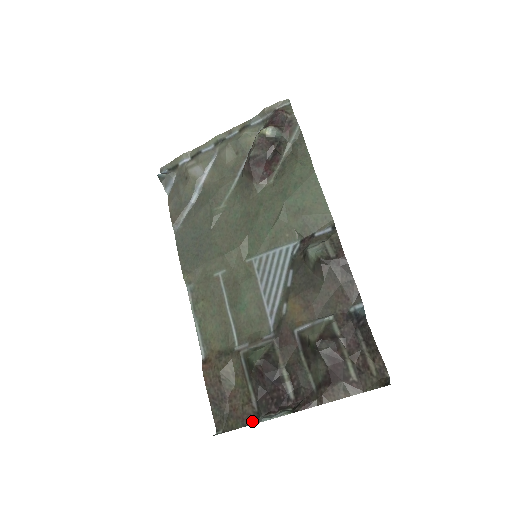
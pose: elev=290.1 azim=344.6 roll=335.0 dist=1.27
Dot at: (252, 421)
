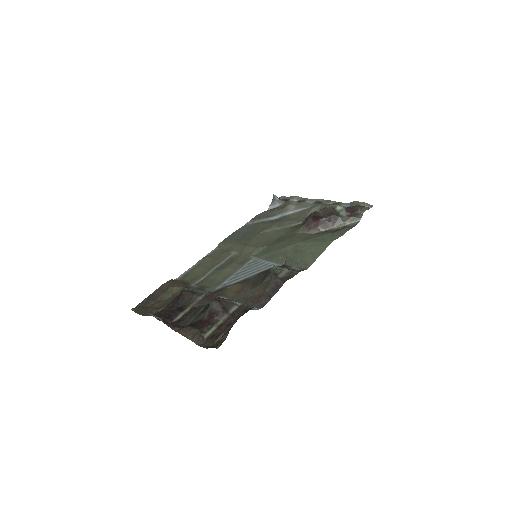
Dot at: (148, 315)
